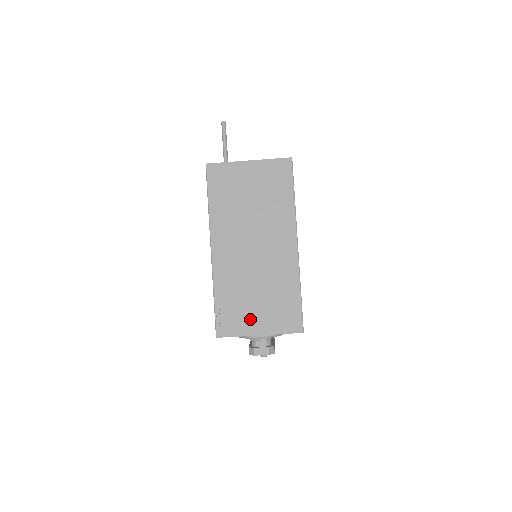
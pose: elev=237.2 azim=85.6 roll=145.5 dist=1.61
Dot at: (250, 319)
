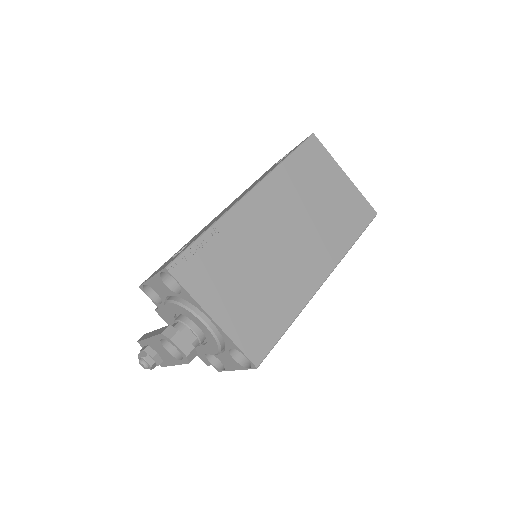
Dot at: (220, 292)
